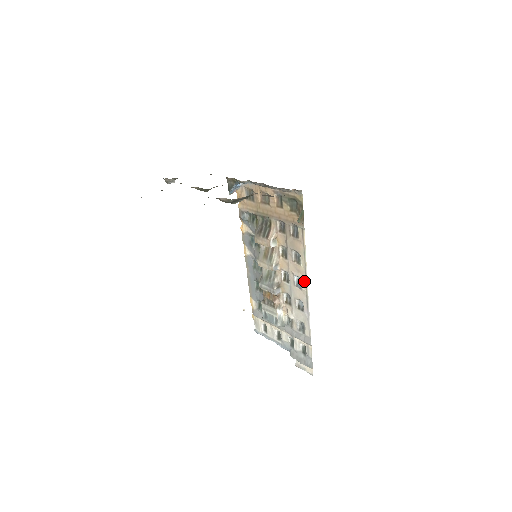
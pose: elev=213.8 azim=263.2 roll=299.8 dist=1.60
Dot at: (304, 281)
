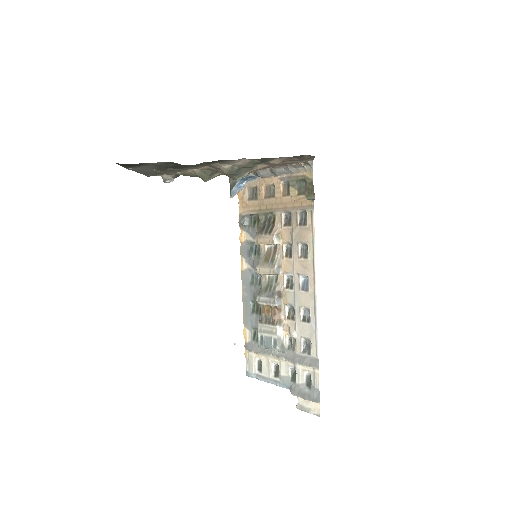
Dot at: (312, 279)
